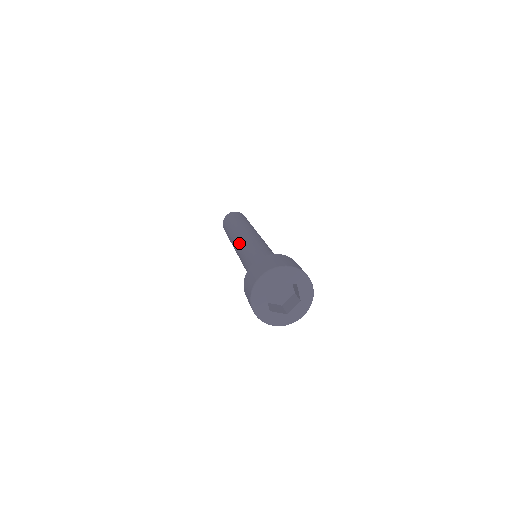
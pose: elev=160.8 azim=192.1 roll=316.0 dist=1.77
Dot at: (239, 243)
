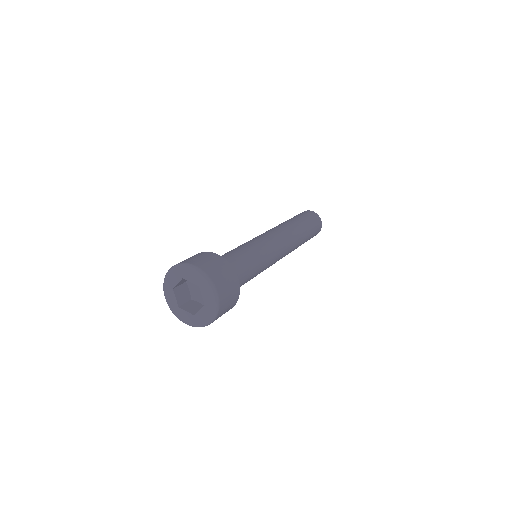
Dot at: (266, 234)
